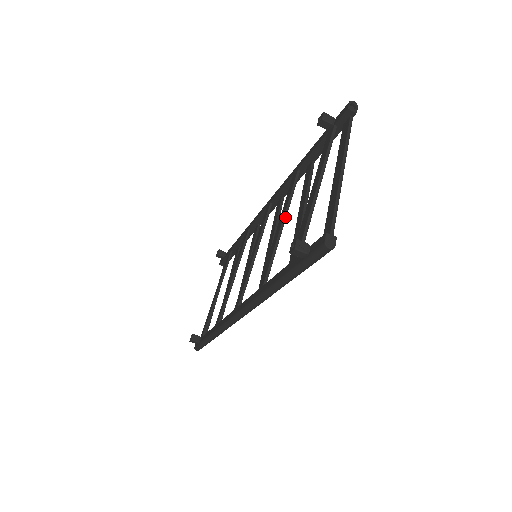
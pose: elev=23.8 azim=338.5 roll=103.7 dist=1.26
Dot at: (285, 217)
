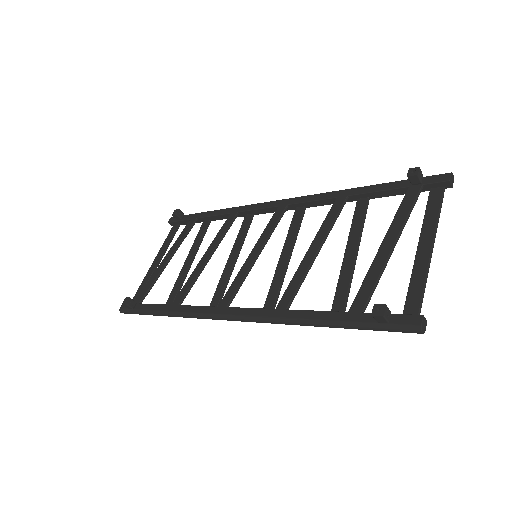
Dot at: (323, 243)
